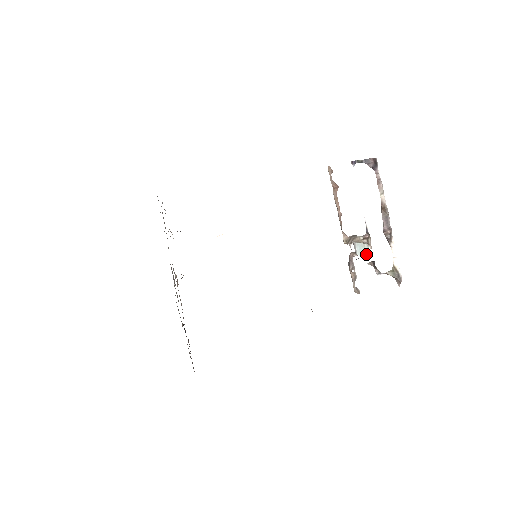
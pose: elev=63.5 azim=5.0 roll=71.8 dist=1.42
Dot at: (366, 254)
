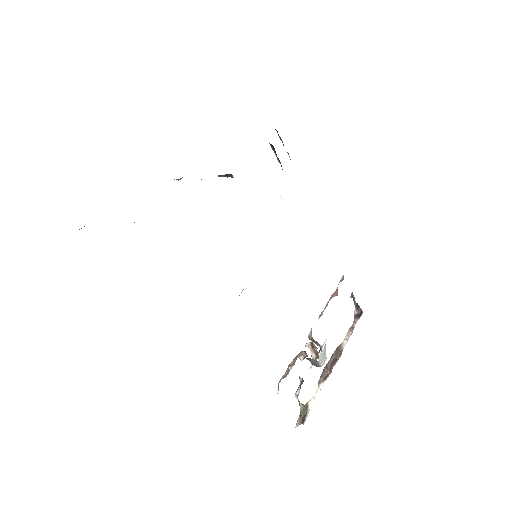
Dot at: (319, 364)
